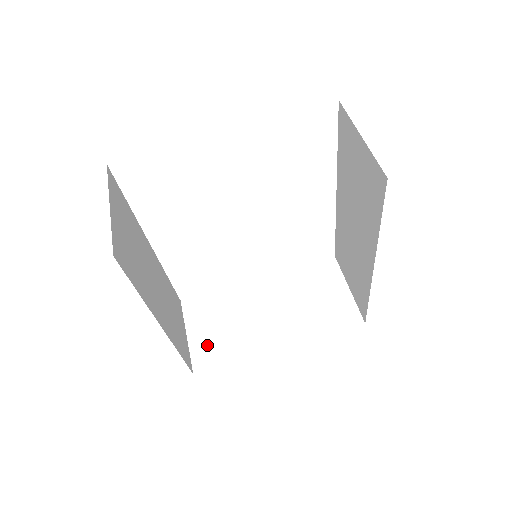
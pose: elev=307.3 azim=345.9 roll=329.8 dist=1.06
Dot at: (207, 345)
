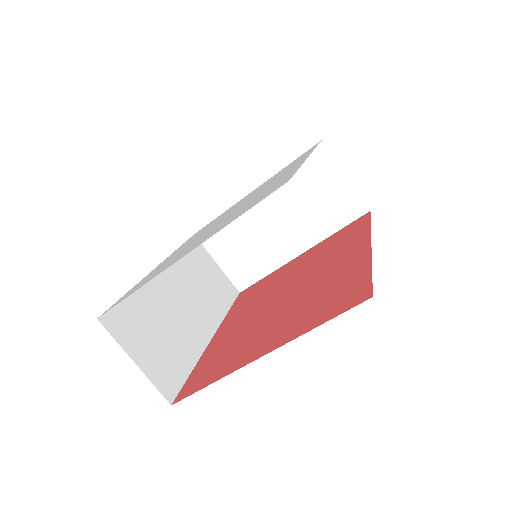
Dot at: (238, 268)
